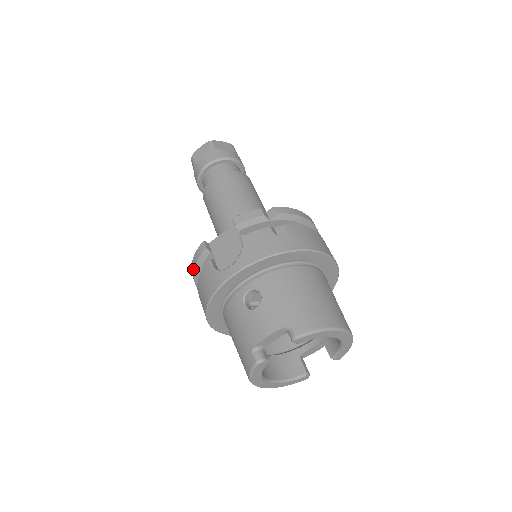
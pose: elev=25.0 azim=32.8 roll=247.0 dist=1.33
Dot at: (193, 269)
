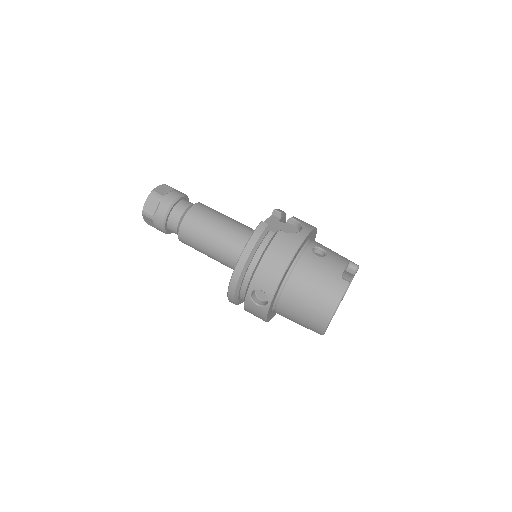
Dot at: (253, 244)
